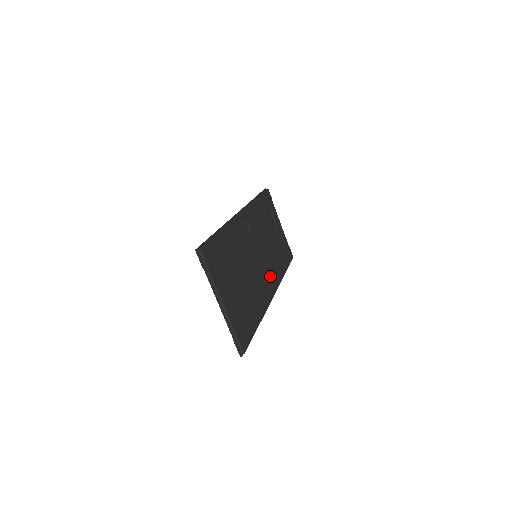
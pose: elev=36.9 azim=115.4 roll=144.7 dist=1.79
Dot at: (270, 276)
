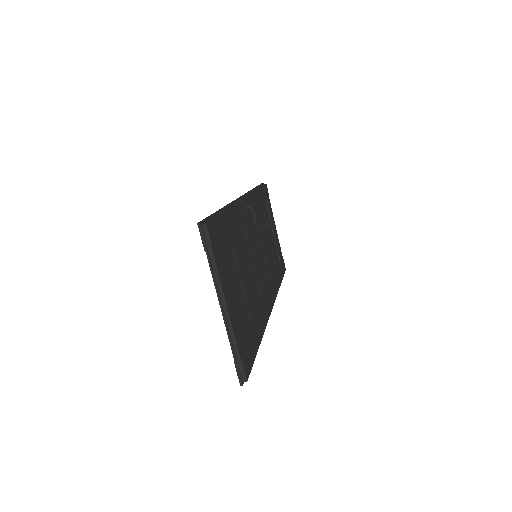
Dot at: (268, 285)
